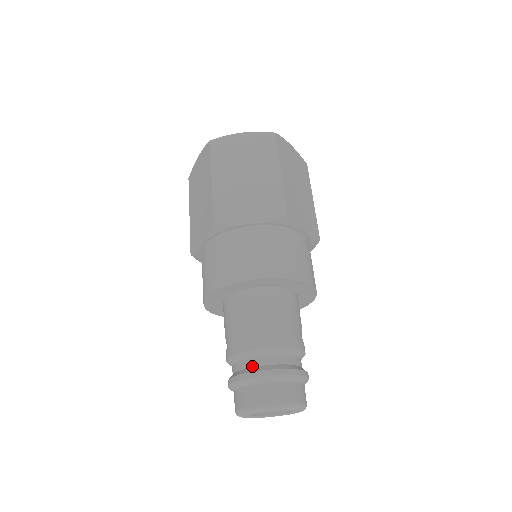
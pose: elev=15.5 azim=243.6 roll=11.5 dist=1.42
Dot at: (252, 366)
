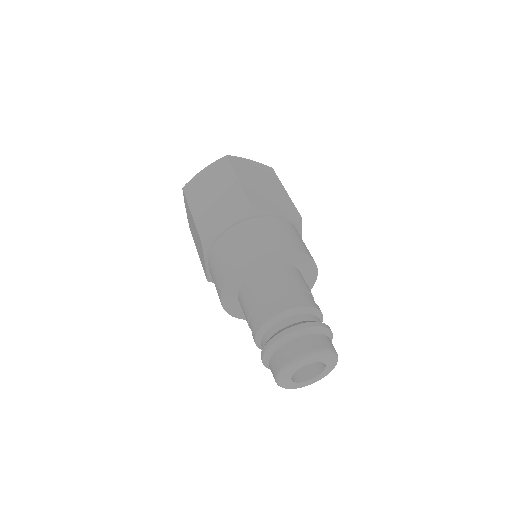
Dot at: (300, 321)
